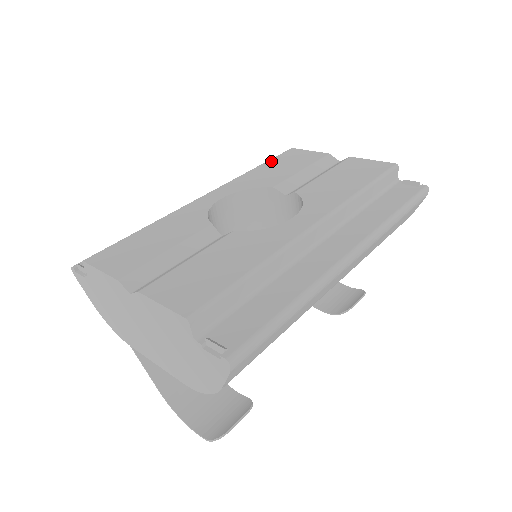
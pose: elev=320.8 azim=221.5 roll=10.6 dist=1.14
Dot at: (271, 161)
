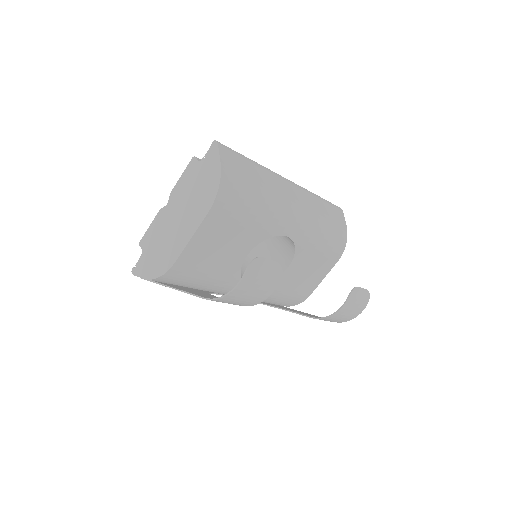
Dot at: occluded
